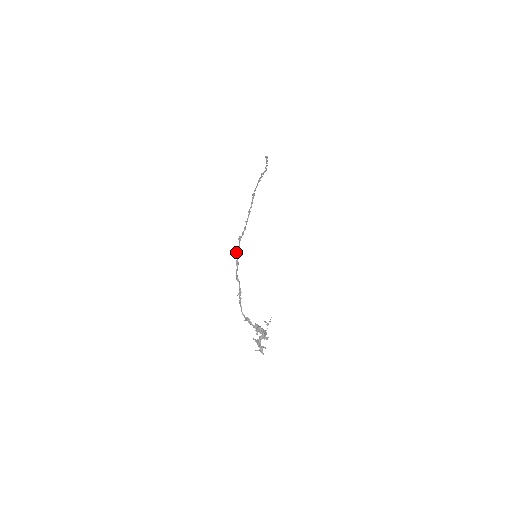
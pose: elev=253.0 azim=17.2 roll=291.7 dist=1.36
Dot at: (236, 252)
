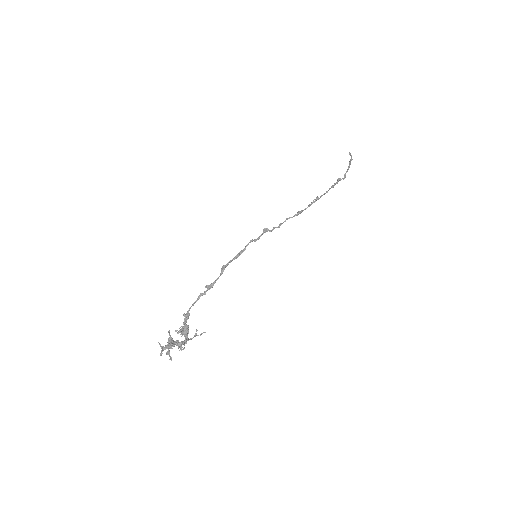
Dot at: (250, 242)
